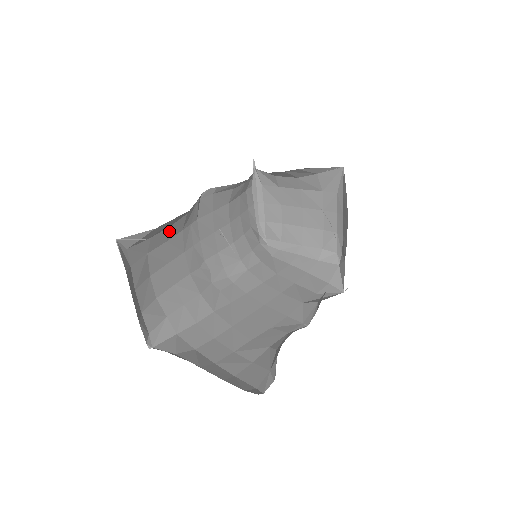
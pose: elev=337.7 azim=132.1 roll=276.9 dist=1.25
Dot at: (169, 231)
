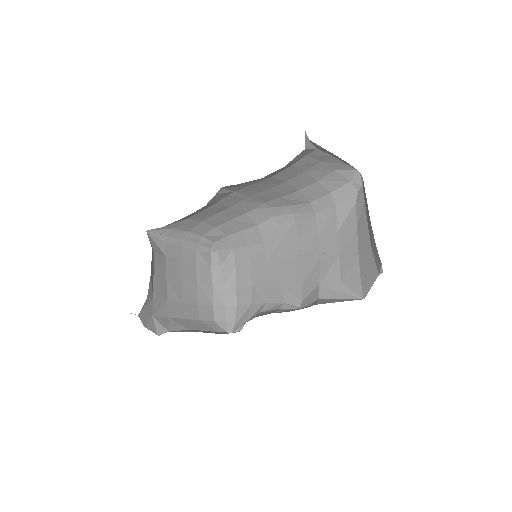
Dot at: (196, 212)
